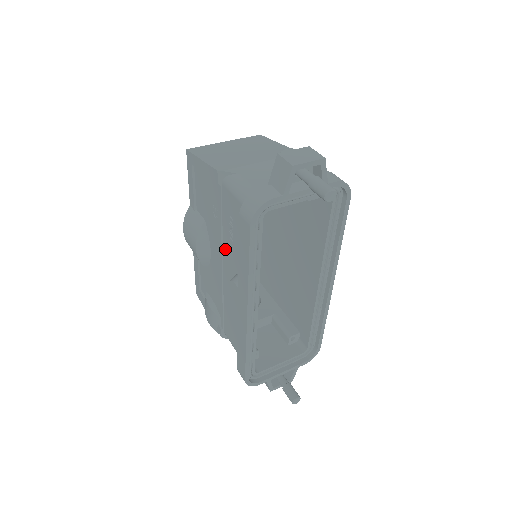
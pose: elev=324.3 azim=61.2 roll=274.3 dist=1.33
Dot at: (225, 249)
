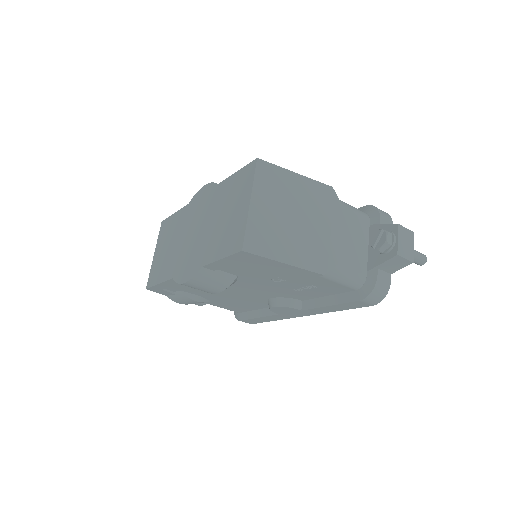
Dot at: (273, 290)
